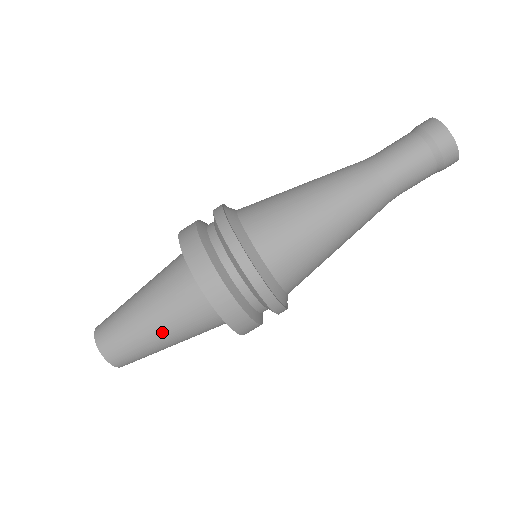
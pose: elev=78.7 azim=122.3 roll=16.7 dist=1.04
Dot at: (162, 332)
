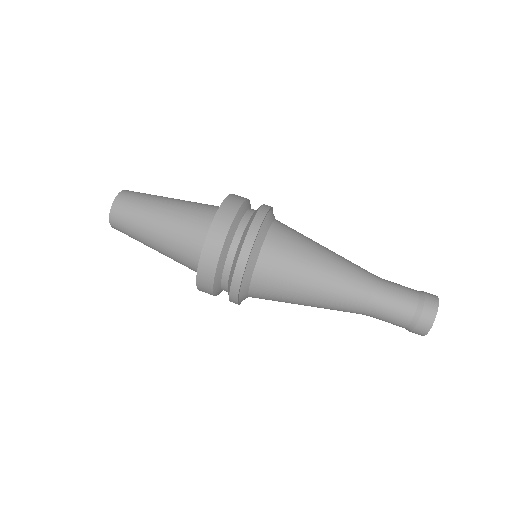
Dot at: (167, 209)
